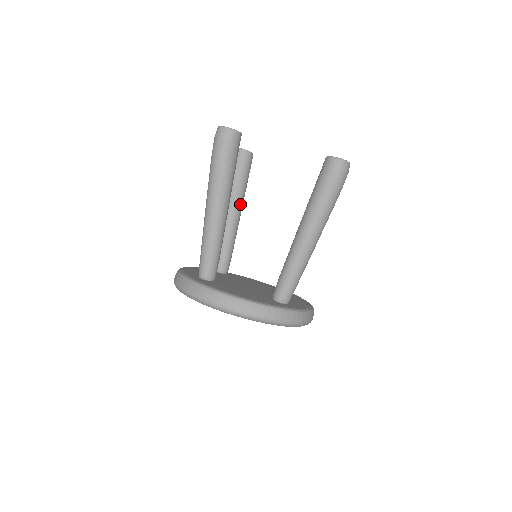
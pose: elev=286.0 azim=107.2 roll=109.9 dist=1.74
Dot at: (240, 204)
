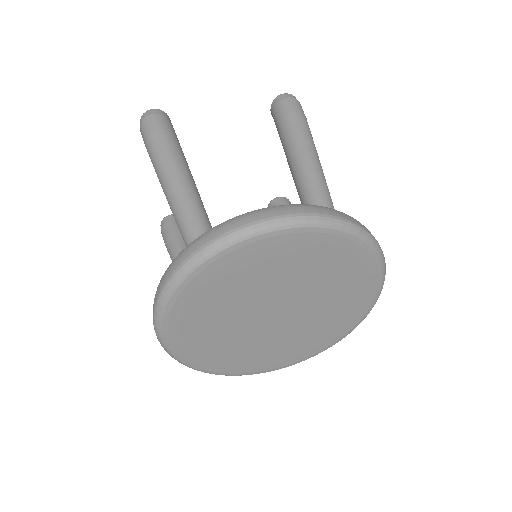
Dot at: occluded
